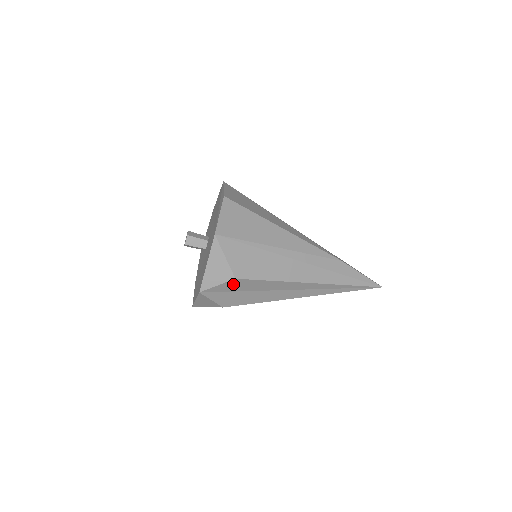
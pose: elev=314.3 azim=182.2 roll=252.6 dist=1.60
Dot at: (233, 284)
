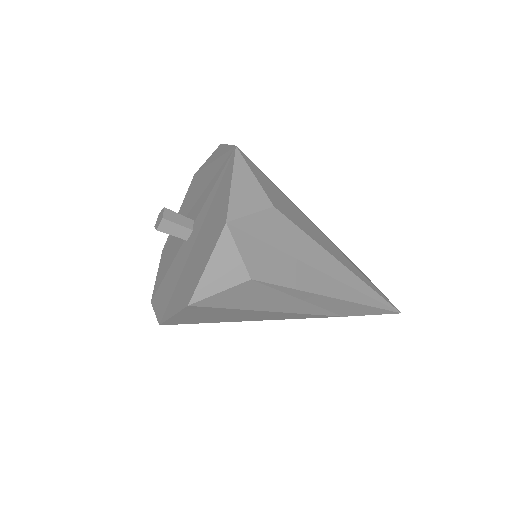
Dot at: (269, 222)
